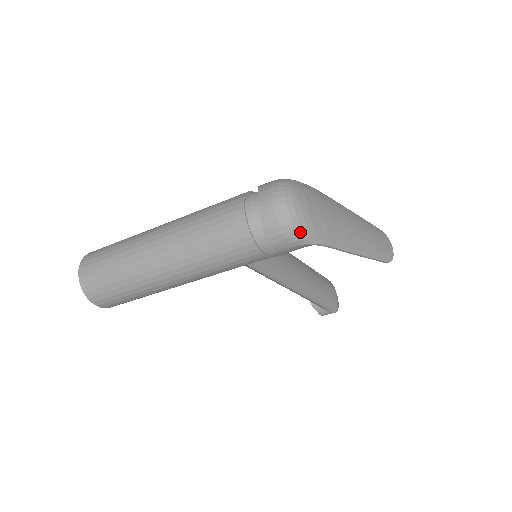
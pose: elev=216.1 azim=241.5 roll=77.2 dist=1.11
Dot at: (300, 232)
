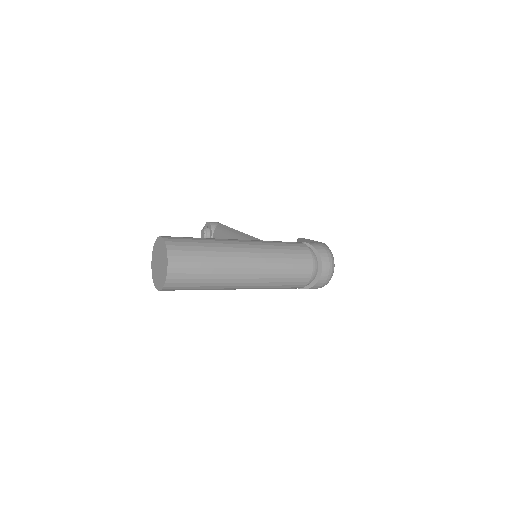
Dot at: occluded
